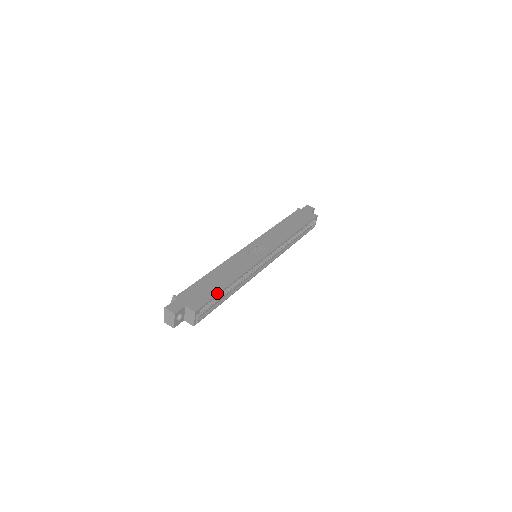
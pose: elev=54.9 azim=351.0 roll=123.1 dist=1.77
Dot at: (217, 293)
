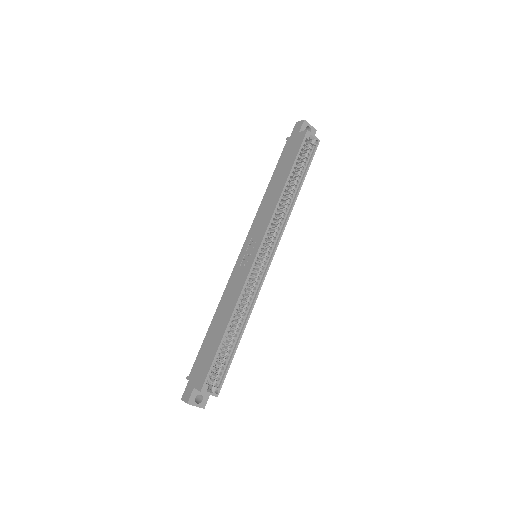
Dot at: (215, 352)
